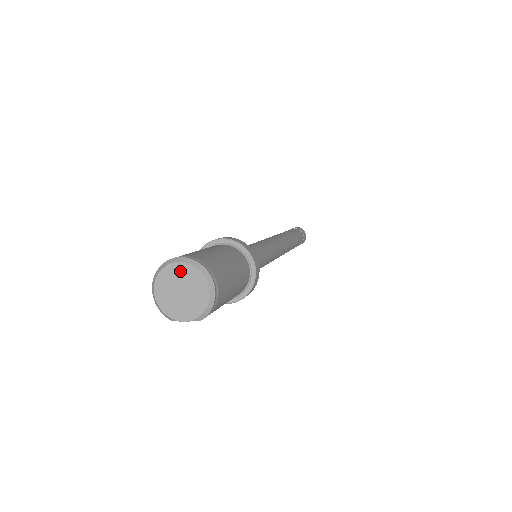
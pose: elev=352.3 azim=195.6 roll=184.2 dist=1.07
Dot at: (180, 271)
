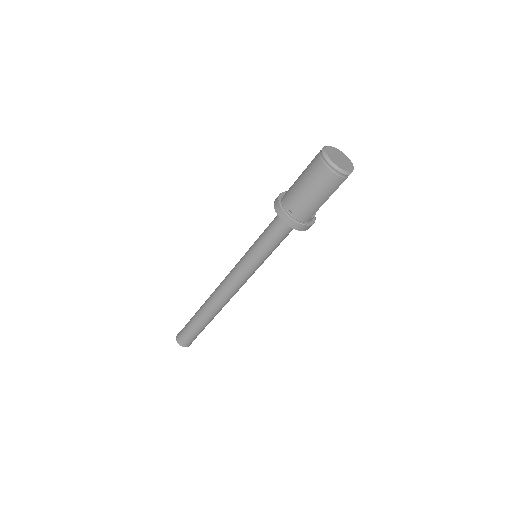
Dot at: (331, 150)
